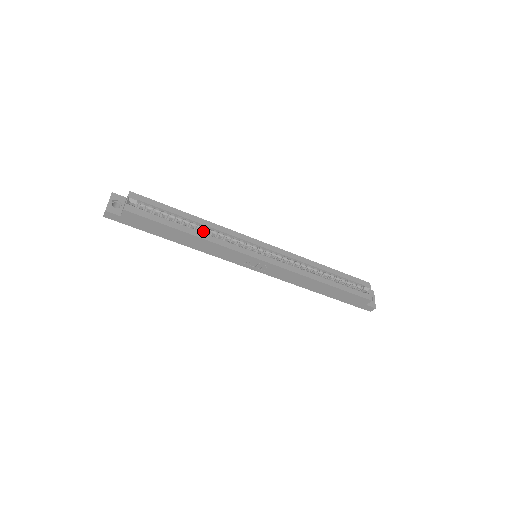
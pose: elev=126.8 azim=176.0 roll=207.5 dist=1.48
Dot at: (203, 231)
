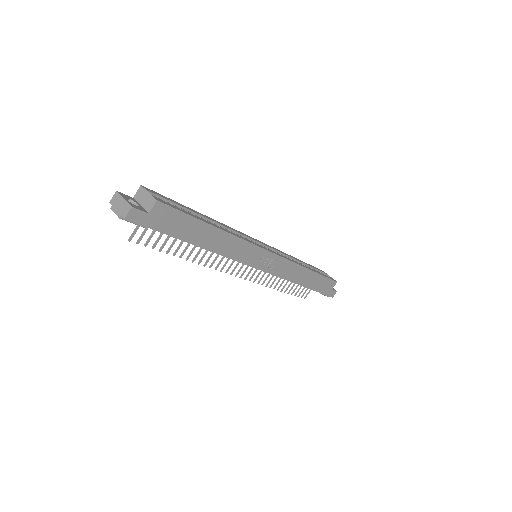
Dot at: occluded
